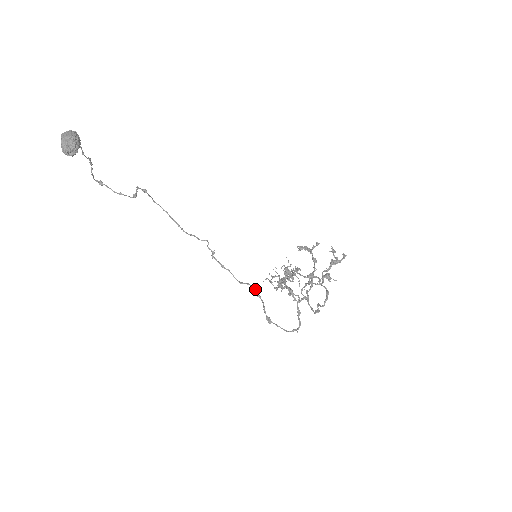
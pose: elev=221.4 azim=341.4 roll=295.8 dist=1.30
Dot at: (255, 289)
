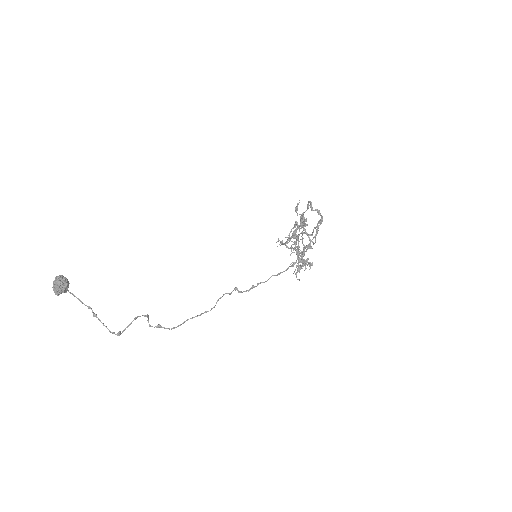
Dot at: (287, 268)
